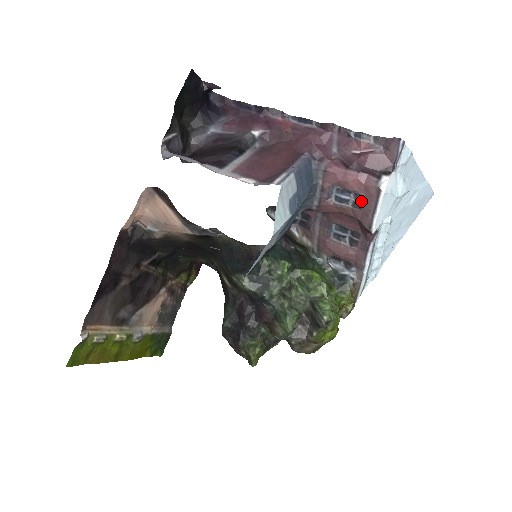
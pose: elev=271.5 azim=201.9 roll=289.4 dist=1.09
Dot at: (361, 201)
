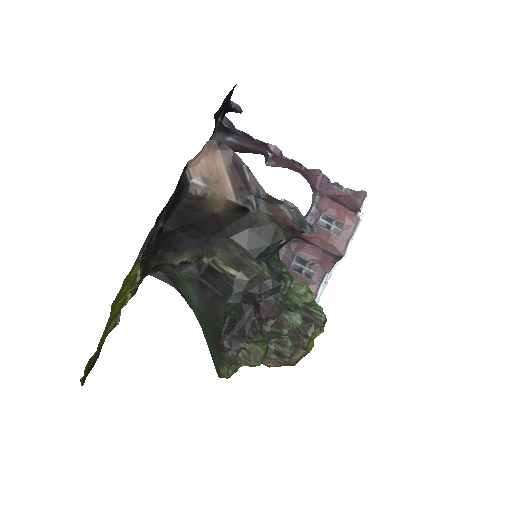
Dot at: (341, 228)
